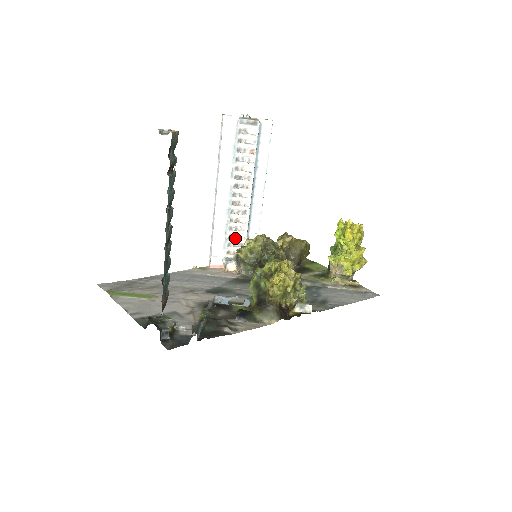
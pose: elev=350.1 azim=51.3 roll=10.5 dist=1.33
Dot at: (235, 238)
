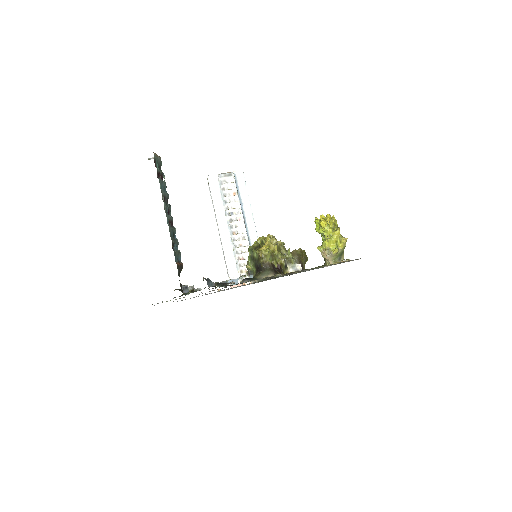
Dot at: (243, 259)
